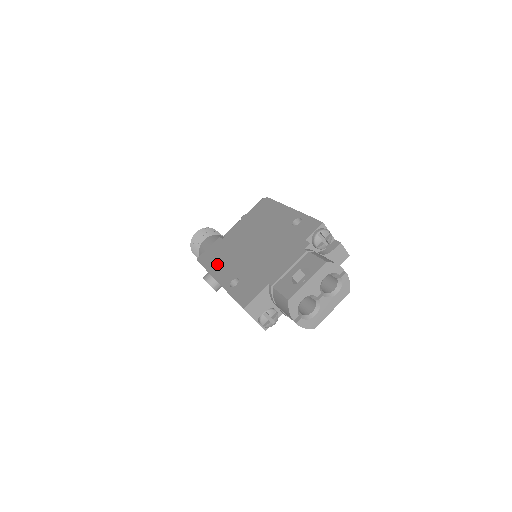
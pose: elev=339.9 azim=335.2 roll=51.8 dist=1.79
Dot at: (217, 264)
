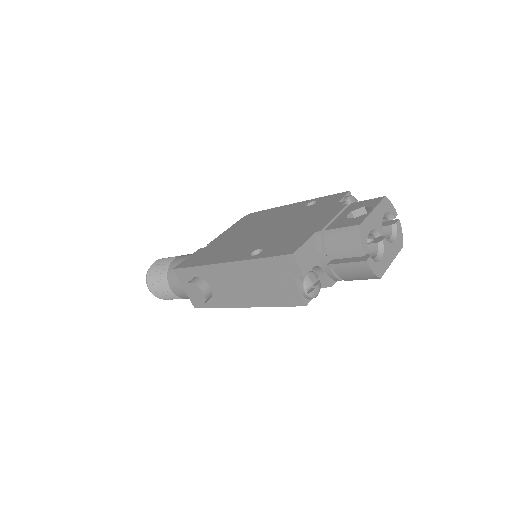
Dot at: (214, 257)
